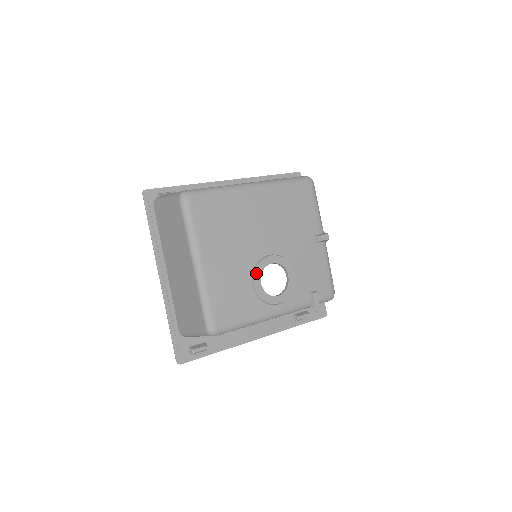
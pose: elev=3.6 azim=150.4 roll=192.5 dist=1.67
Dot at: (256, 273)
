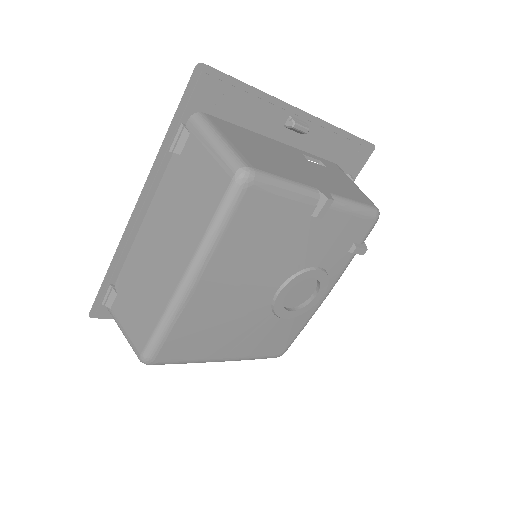
Dot at: (279, 314)
